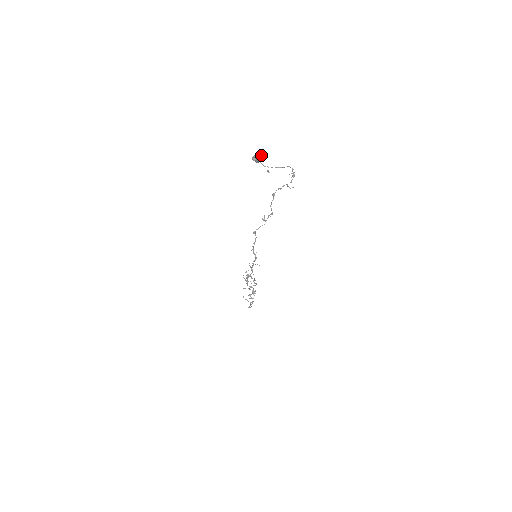
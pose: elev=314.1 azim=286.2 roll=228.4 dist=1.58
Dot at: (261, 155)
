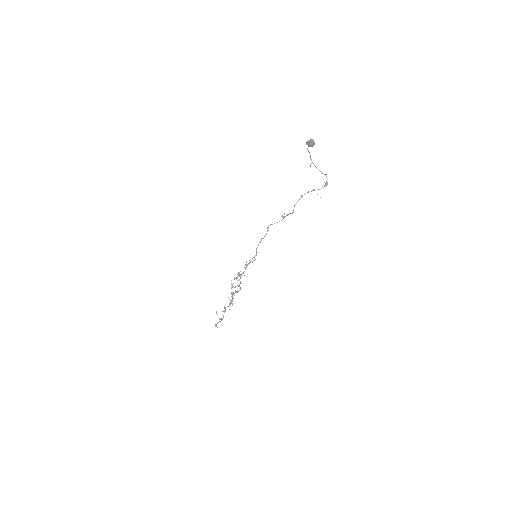
Dot at: occluded
